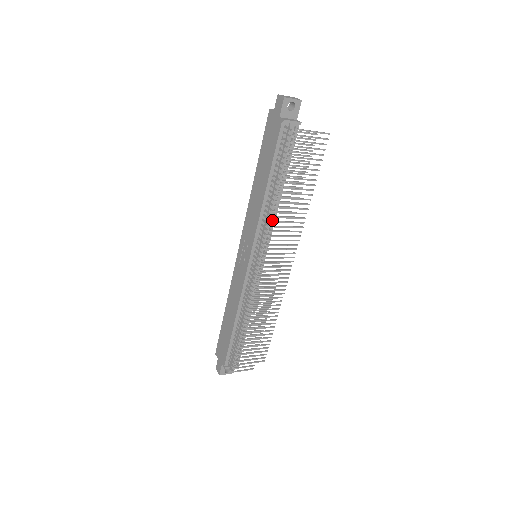
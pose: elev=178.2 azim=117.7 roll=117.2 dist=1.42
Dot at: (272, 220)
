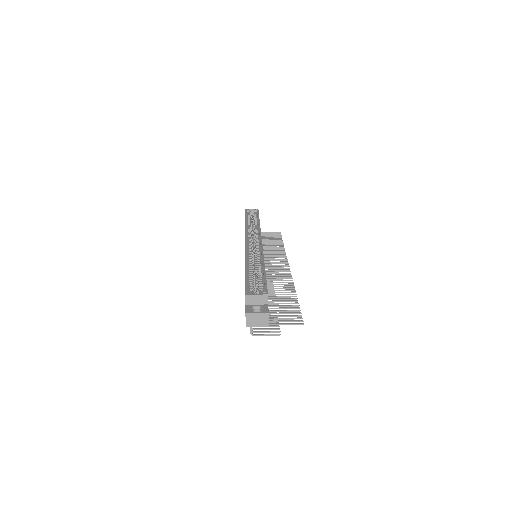
Dot at: occluded
